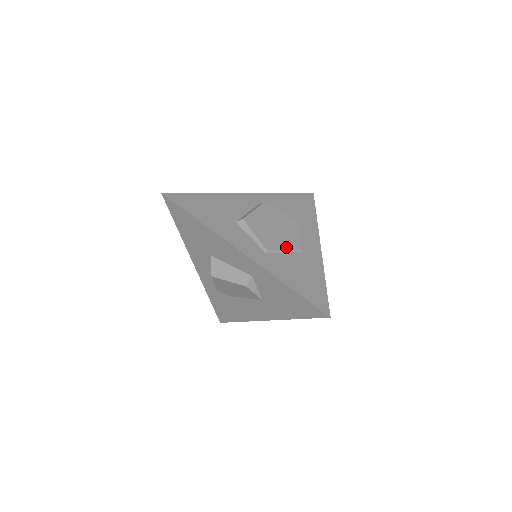
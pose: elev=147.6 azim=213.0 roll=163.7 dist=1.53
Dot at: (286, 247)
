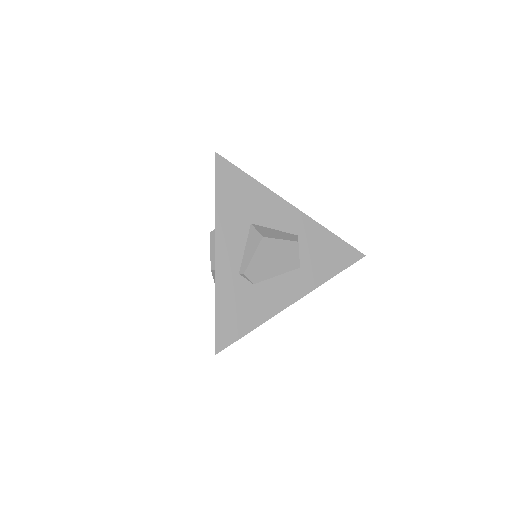
Dot at: occluded
